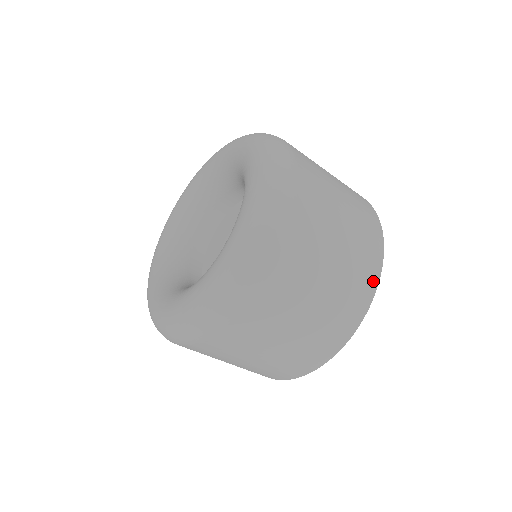
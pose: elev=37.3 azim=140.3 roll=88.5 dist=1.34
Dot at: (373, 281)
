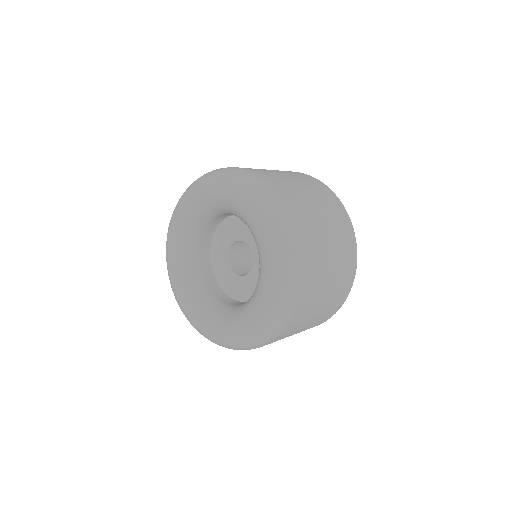
Dot at: (347, 220)
